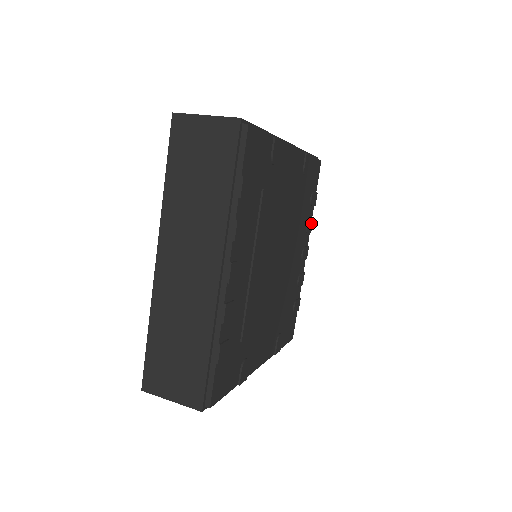
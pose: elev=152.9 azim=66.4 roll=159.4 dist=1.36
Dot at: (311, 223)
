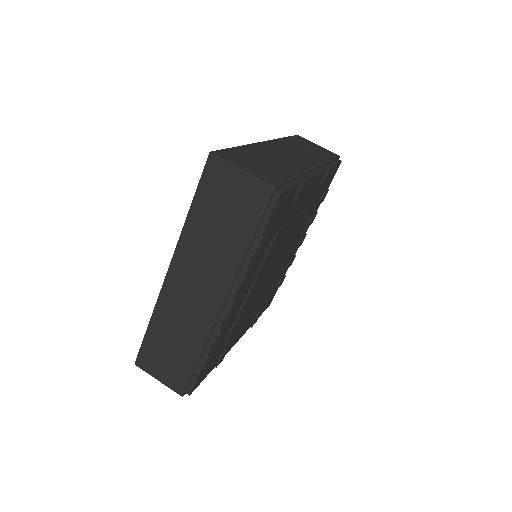
Dot at: (315, 216)
